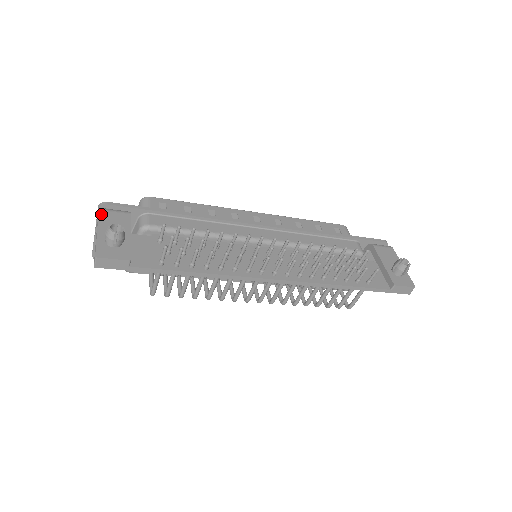
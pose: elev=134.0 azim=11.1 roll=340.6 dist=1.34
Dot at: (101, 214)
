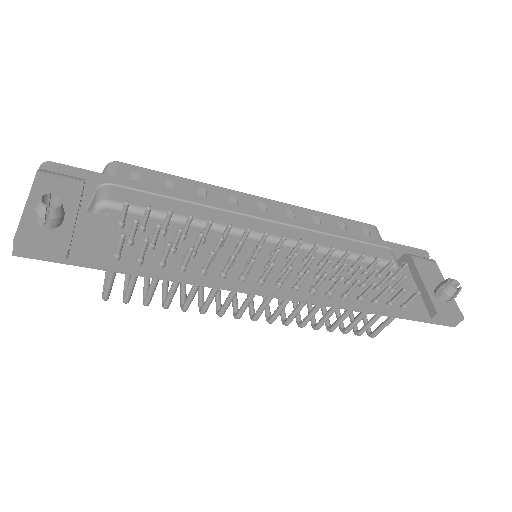
Dot at: (39, 178)
